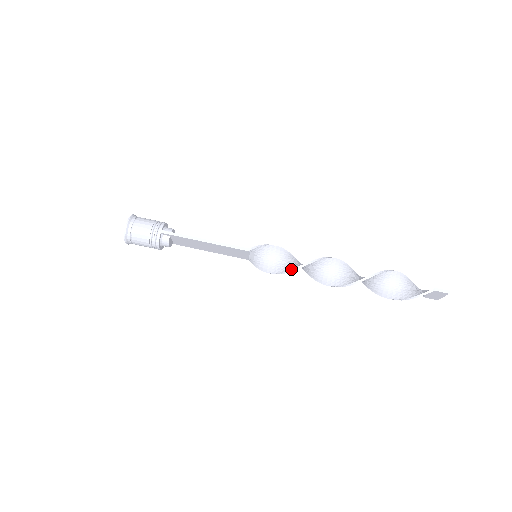
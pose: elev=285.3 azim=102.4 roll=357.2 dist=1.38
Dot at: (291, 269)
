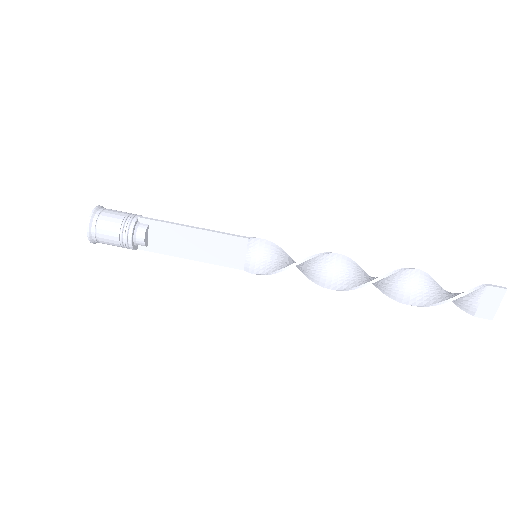
Dot at: (304, 258)
